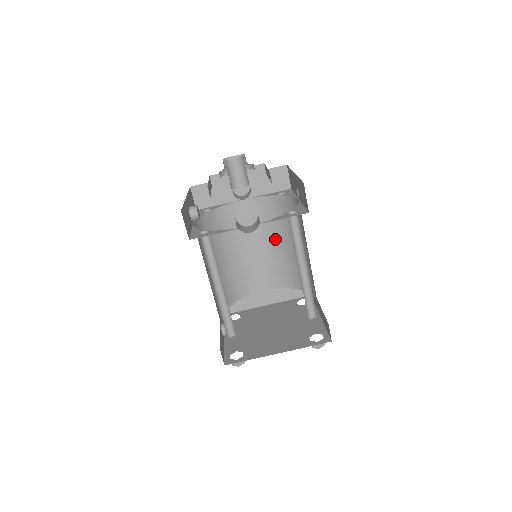
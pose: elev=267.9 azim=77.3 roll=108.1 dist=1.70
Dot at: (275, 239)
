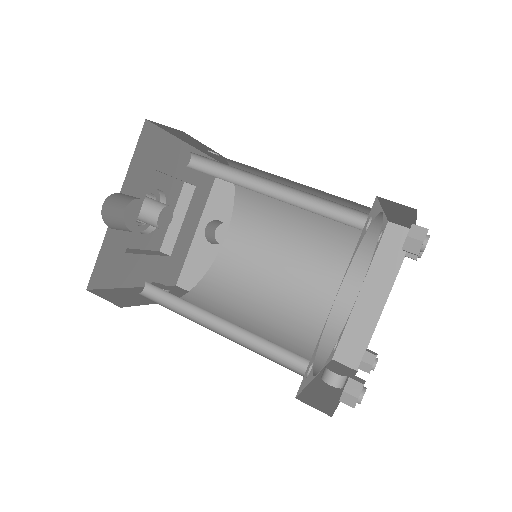
Dot at: (291, 229)
